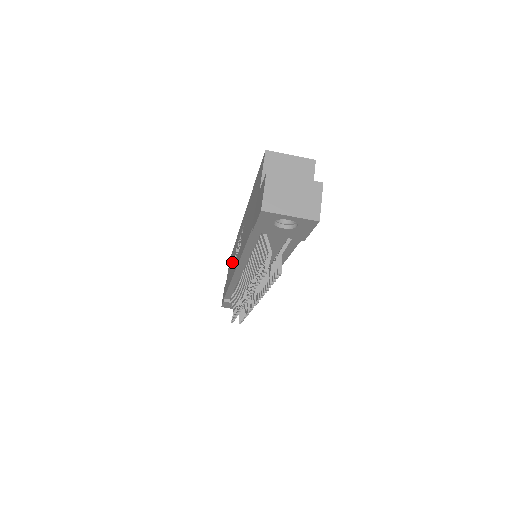
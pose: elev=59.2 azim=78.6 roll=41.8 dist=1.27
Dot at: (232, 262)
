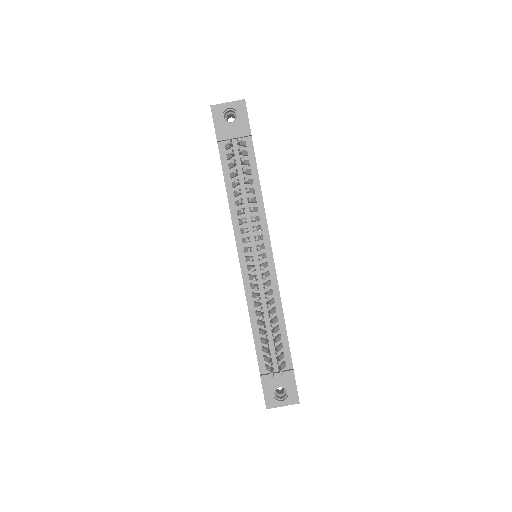
Dot at: occluded
